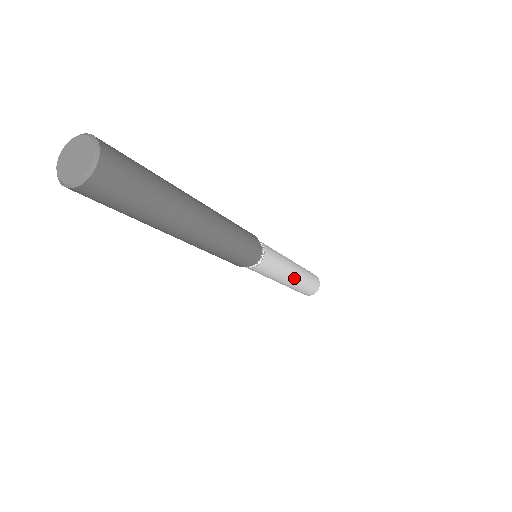
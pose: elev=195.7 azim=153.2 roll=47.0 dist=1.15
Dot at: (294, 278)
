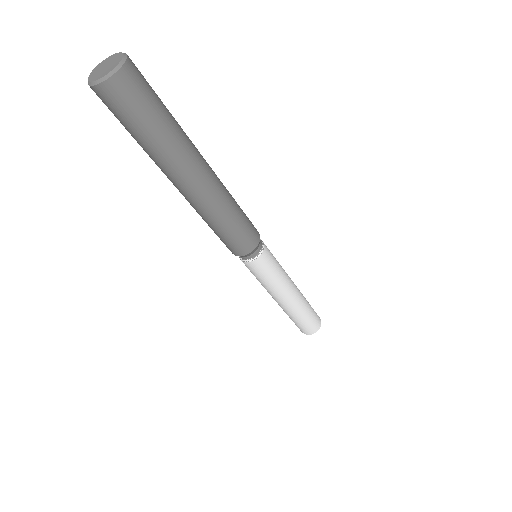
Dot at: (294, 296)
